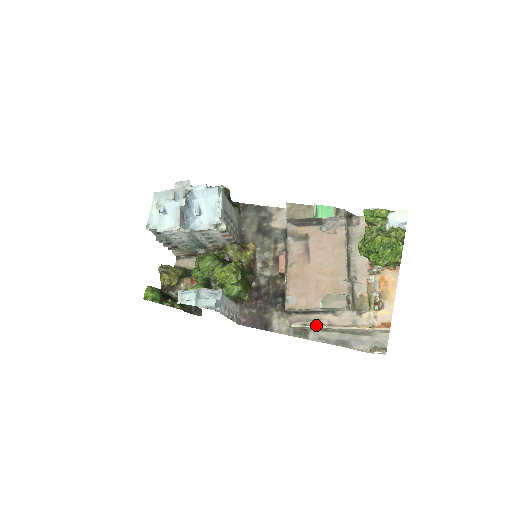
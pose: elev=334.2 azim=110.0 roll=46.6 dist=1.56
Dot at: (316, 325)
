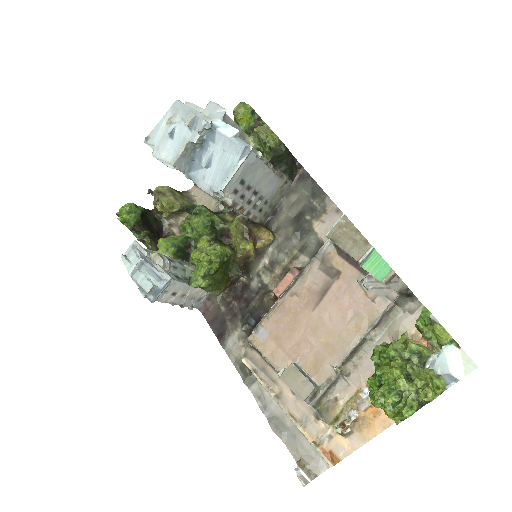
Dot at: (265, 383)
